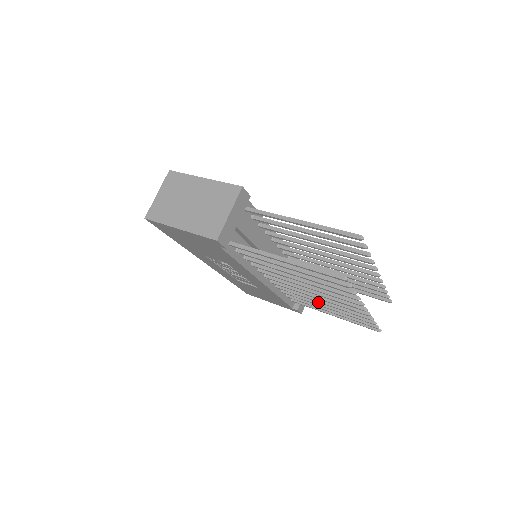
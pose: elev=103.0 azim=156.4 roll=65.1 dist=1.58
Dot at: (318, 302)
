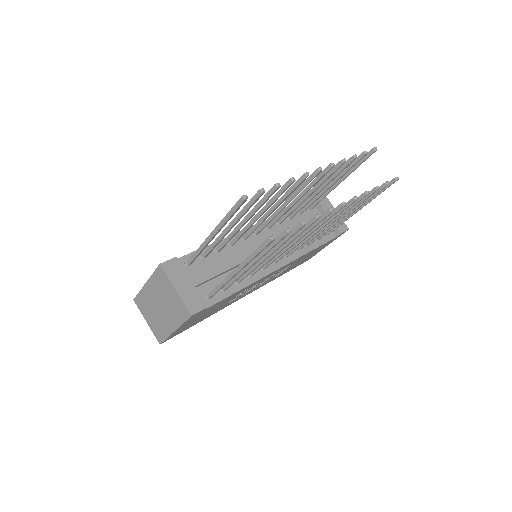
Dot at: occluded
